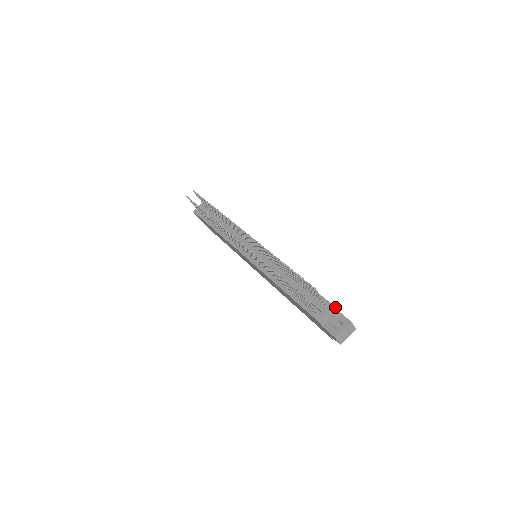
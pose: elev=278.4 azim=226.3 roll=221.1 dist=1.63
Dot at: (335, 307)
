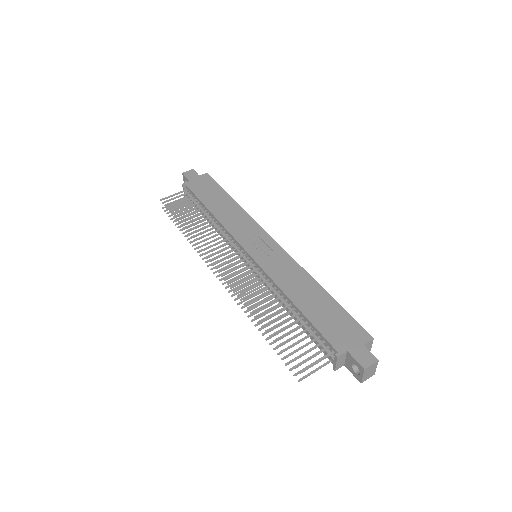
Dot at: (341, 354)
